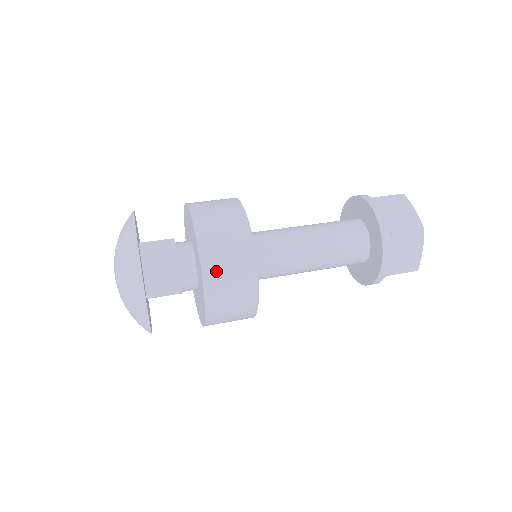
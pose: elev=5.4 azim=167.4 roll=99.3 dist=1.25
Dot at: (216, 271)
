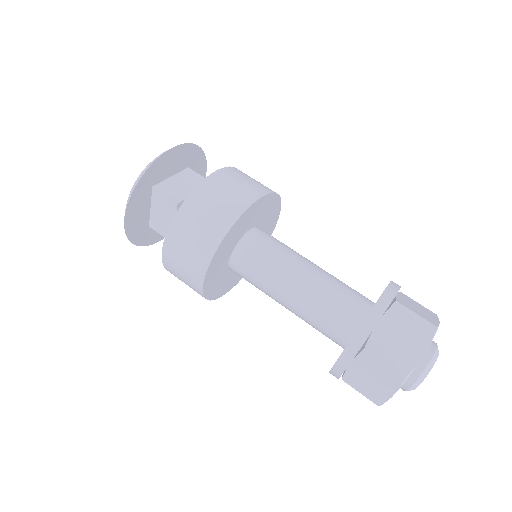
Dot at: (218, 184)
